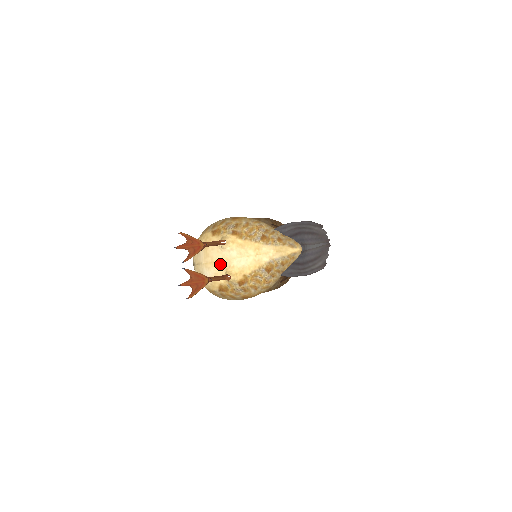
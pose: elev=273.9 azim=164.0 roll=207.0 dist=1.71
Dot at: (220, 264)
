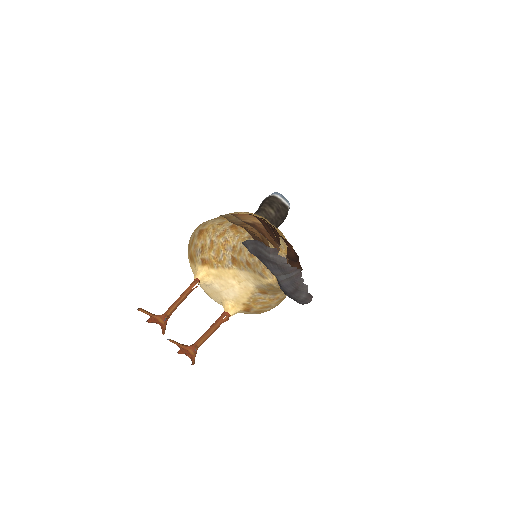
Dot at: (214, 297)
